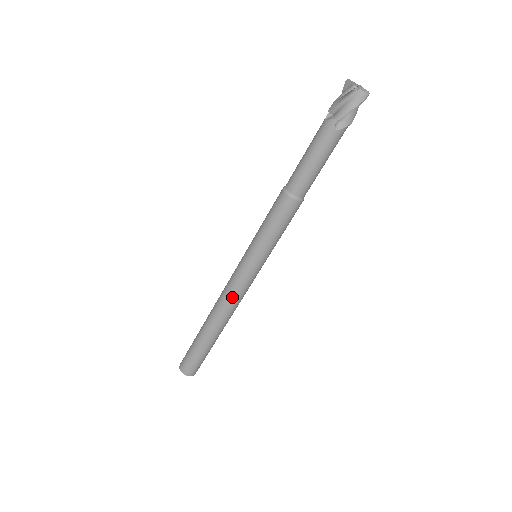
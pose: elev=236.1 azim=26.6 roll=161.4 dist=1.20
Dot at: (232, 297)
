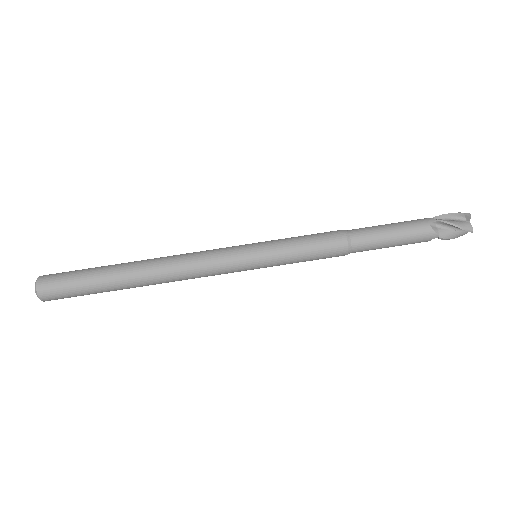
Dot at: (195, 258)
